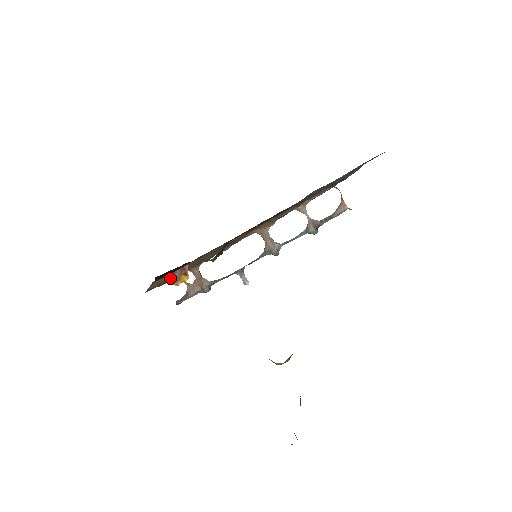
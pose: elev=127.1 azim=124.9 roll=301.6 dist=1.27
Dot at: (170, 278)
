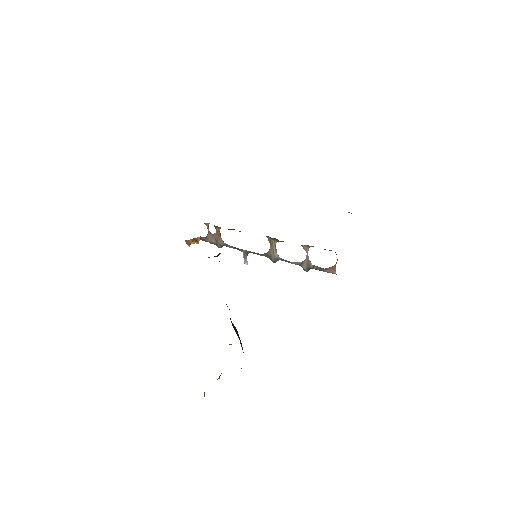
Dot at: occluded
